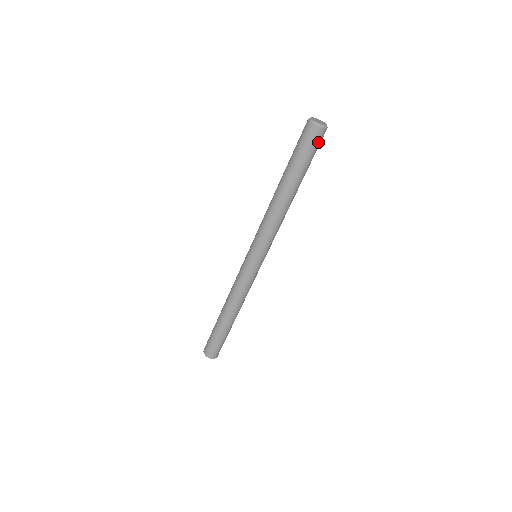
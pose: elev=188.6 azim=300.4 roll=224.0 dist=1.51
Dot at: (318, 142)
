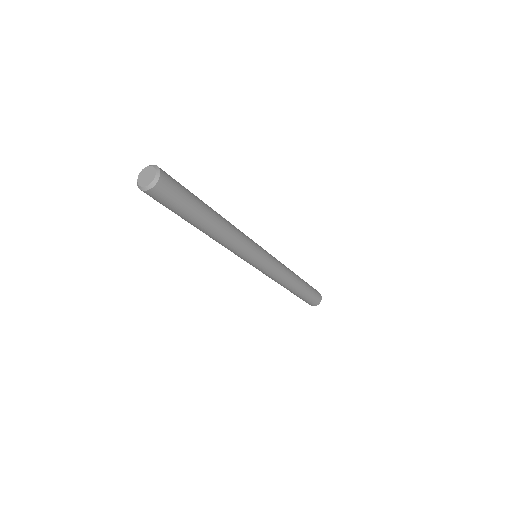
Dot at: (162, 198)
